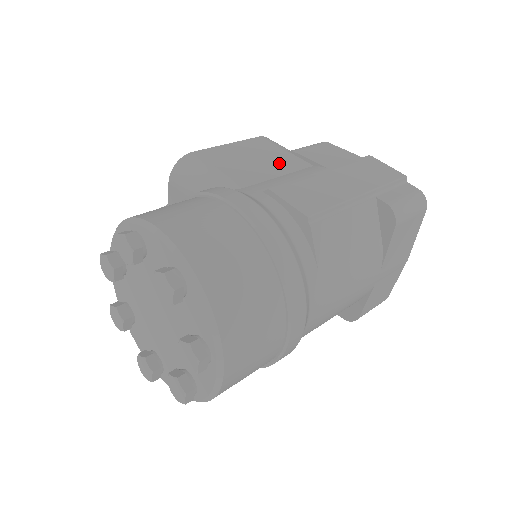
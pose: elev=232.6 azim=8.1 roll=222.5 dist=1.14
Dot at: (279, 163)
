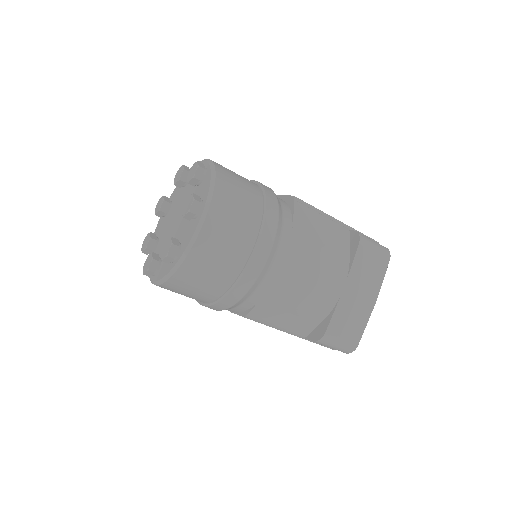
Dot at: occluded
